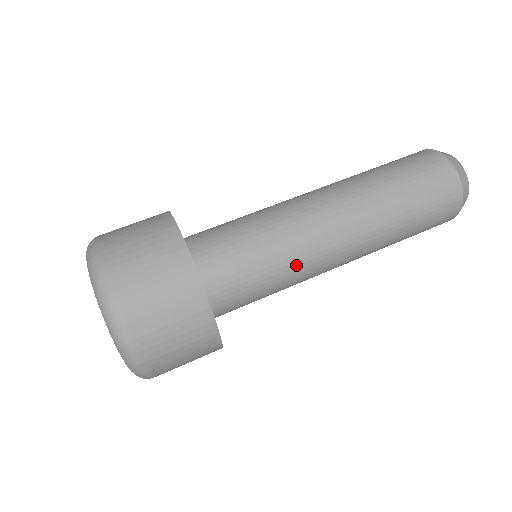
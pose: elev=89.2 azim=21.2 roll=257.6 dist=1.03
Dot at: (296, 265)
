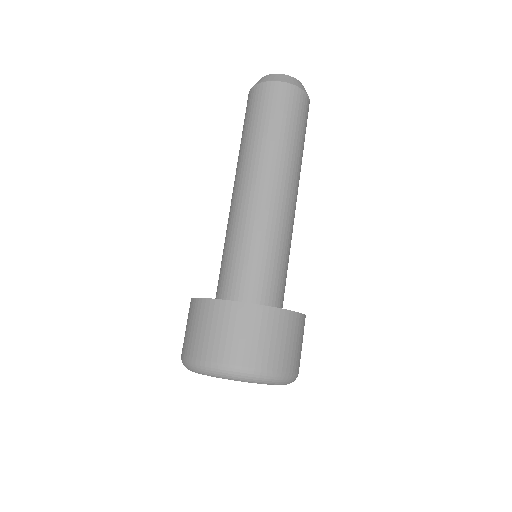
Dot at: (284, 235)
